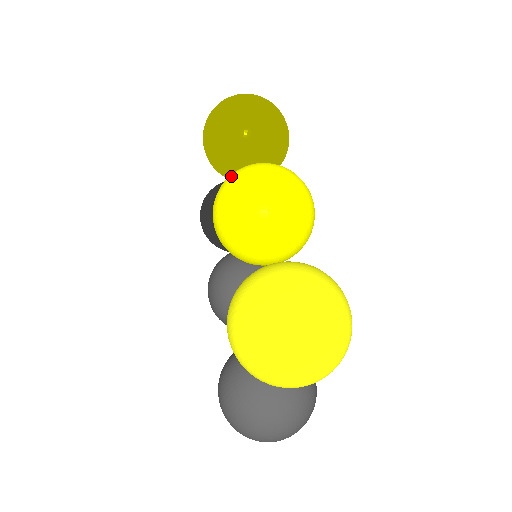
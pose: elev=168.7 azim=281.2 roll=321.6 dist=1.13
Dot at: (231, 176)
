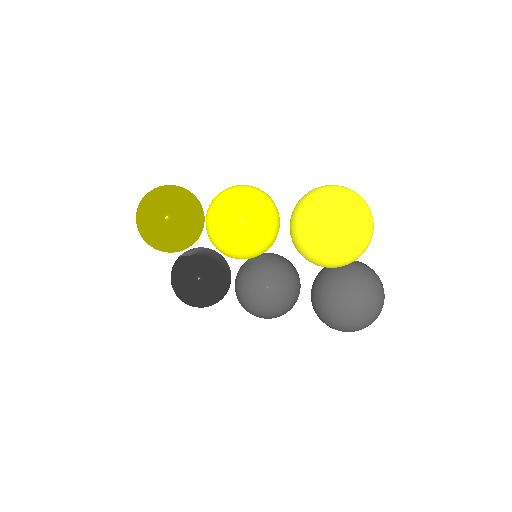
Dot at: (212, 218)
